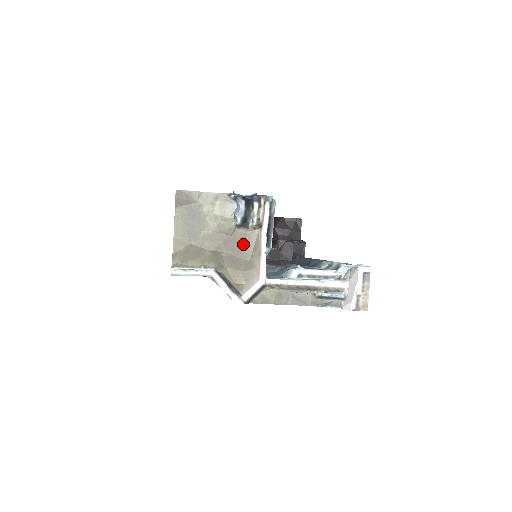
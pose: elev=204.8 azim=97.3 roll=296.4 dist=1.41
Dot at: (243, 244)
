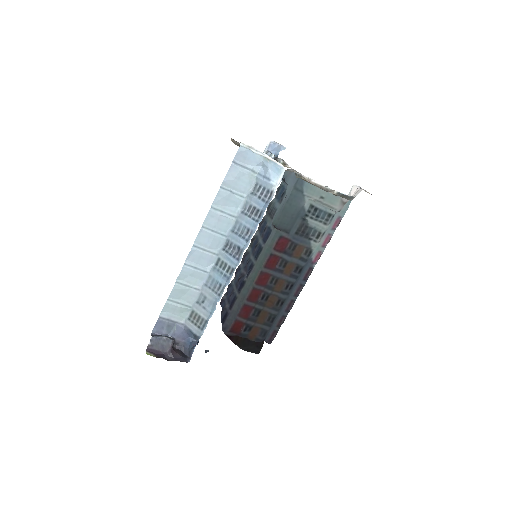
Dot at: occluded
